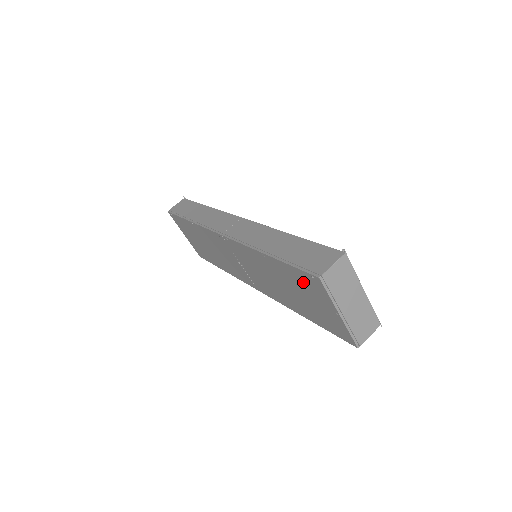
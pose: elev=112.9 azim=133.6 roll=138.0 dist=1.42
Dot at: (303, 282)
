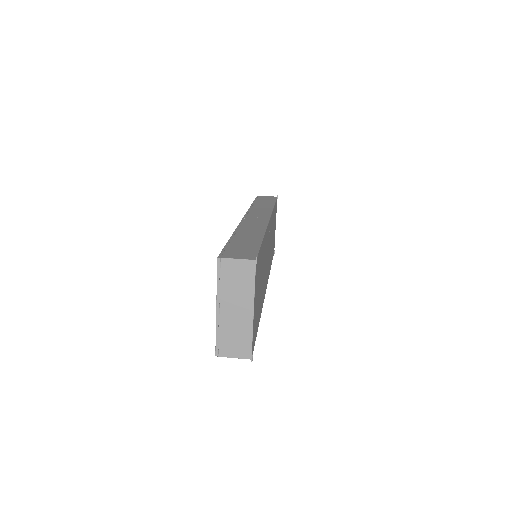
Dot at: occluded
